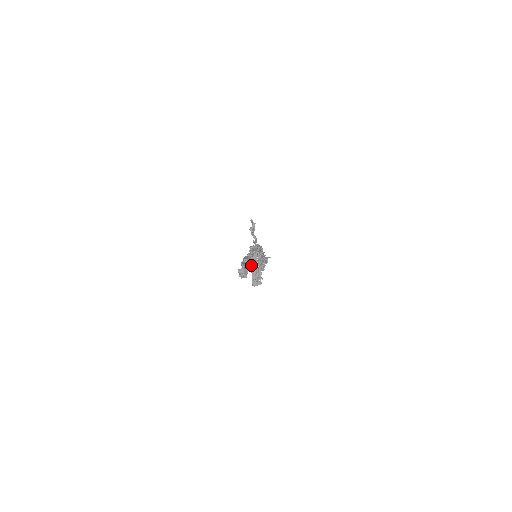
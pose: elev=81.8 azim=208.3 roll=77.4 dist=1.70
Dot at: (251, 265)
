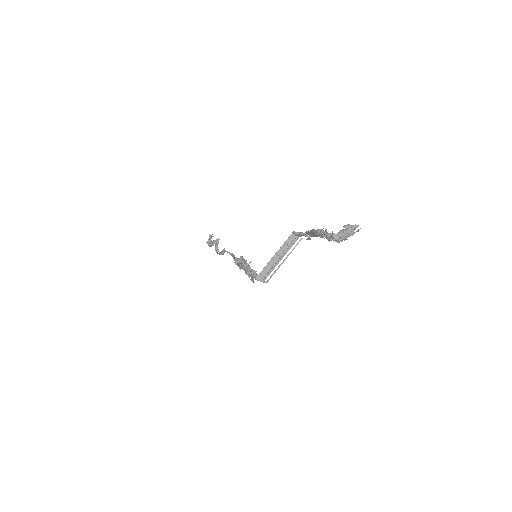
Dot at: (276, 253)
